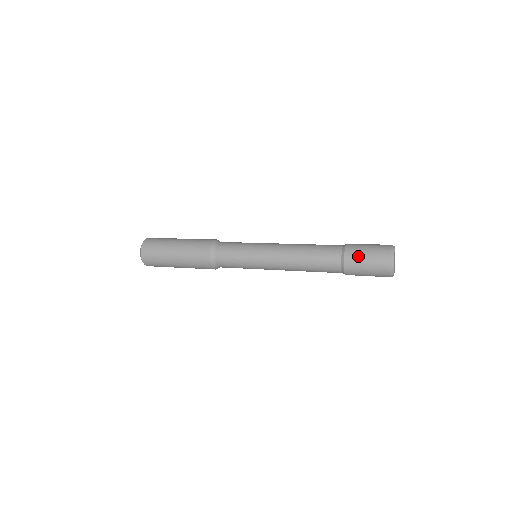
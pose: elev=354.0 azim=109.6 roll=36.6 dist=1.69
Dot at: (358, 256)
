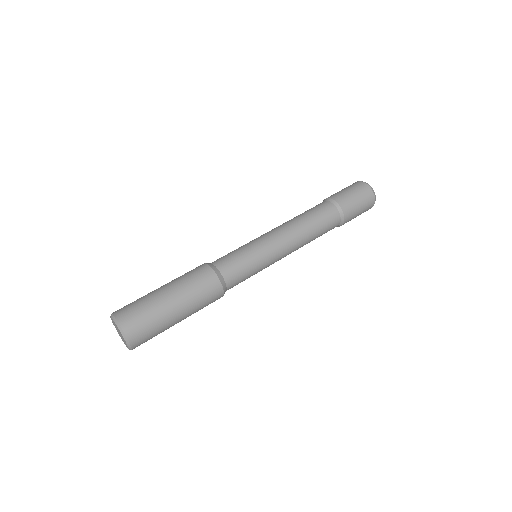
Dot at: (354, 216)
